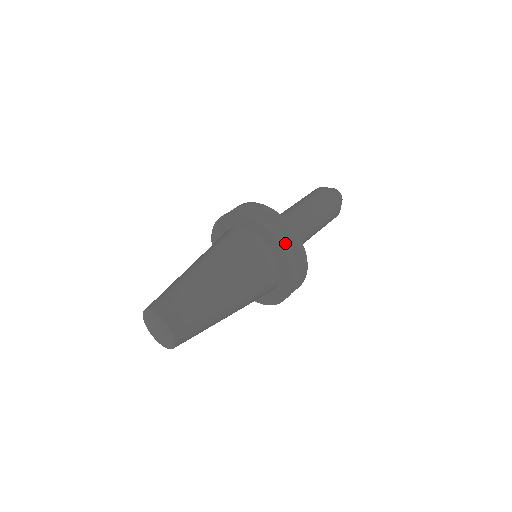
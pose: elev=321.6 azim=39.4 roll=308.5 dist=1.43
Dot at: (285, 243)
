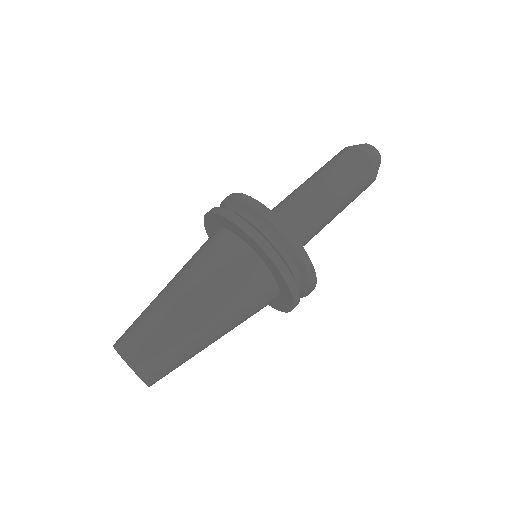
Dot at: (284, 263)
